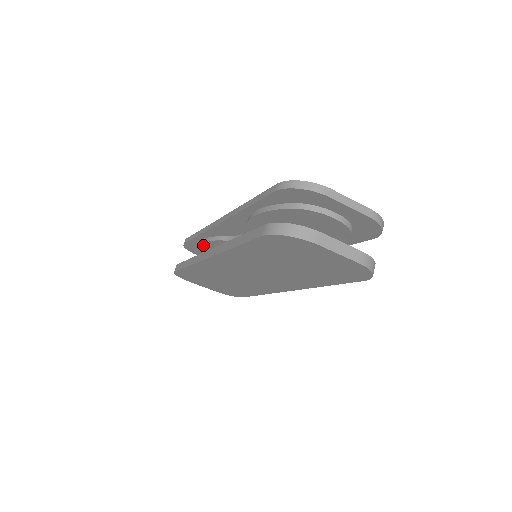
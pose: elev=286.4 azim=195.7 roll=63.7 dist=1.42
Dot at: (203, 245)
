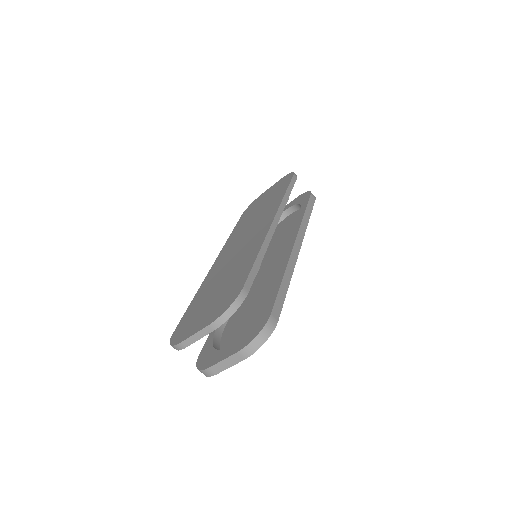
Dot at: occluded
